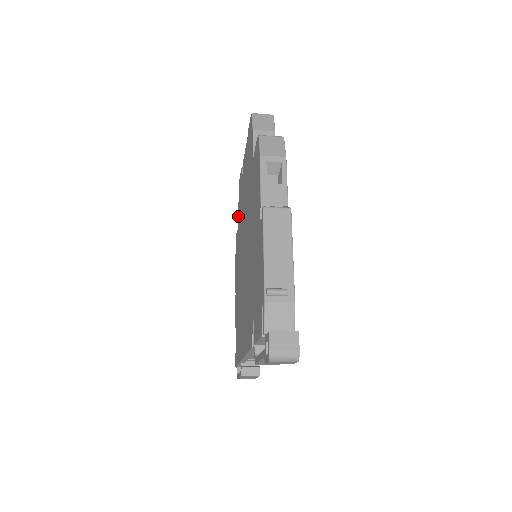
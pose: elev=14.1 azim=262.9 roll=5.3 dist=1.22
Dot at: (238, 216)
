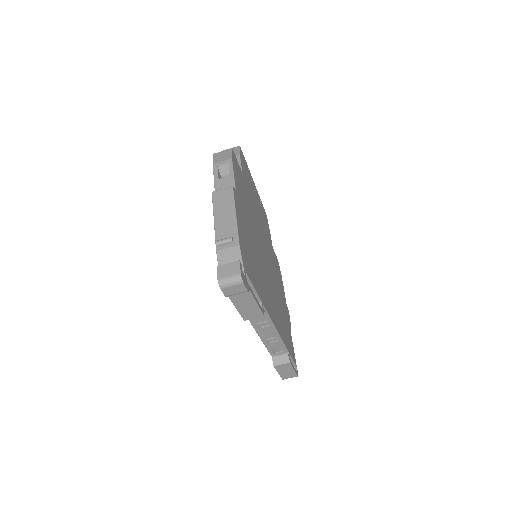
Dot at: occluded
